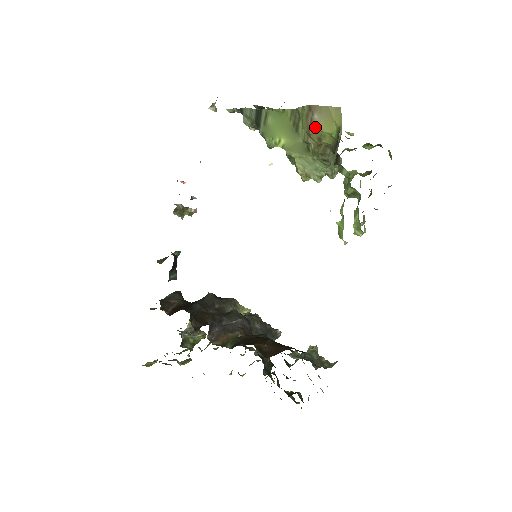
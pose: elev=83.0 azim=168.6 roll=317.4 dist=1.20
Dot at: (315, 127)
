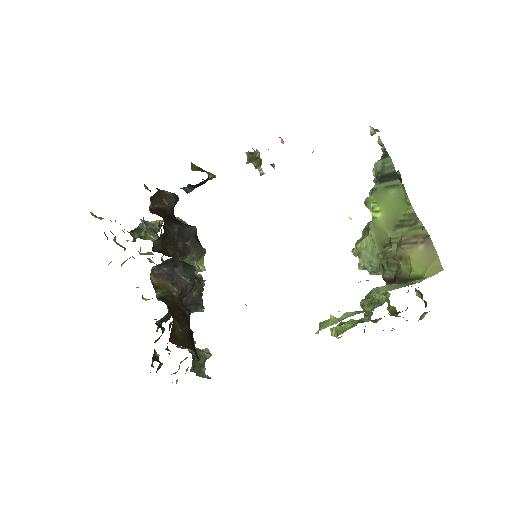
Dot at: (411, 250)
